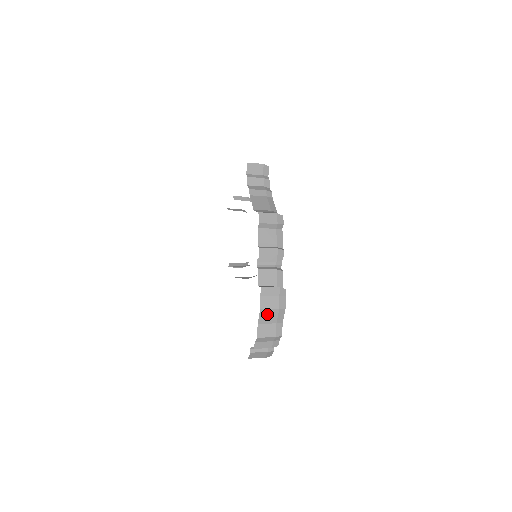
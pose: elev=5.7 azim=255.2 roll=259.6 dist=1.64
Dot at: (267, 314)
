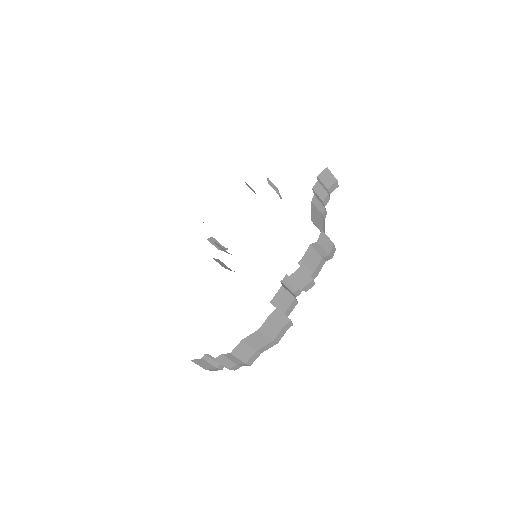
Dot at: (259, 337)
